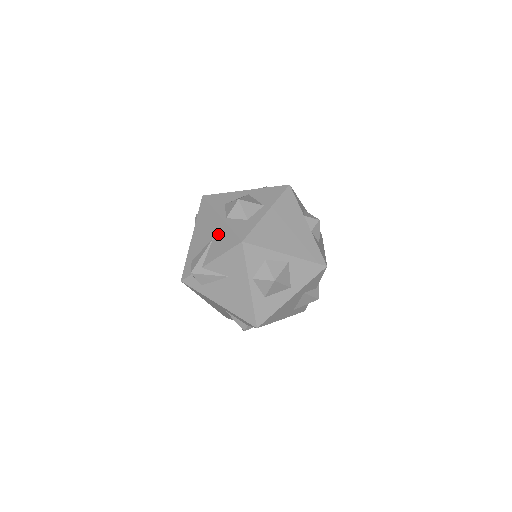
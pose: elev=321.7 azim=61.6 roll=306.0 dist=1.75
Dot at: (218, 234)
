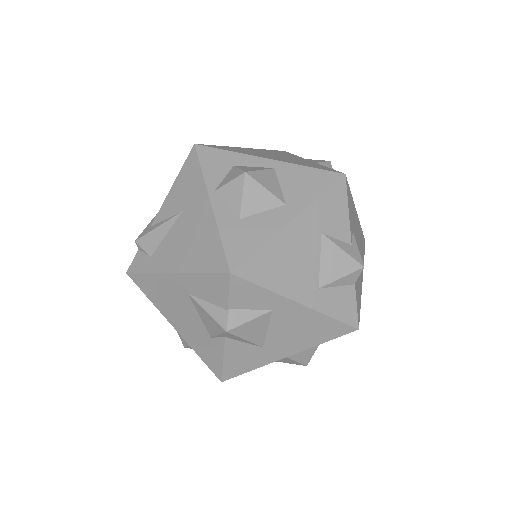
Dot at: occluded
